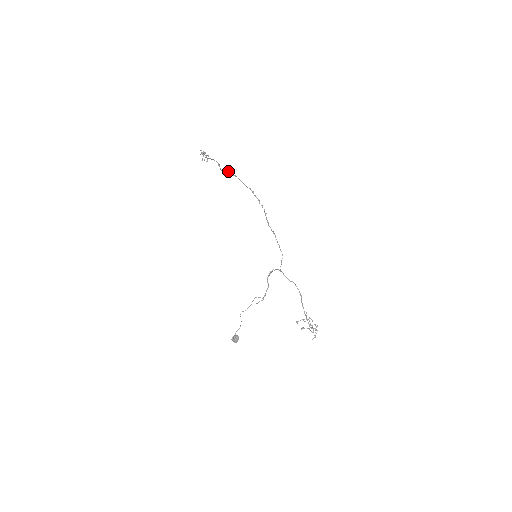
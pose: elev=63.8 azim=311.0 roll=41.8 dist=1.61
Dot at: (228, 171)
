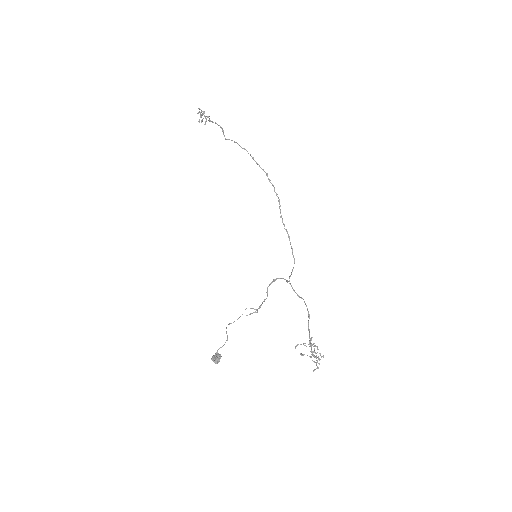
Dot at: occluded
